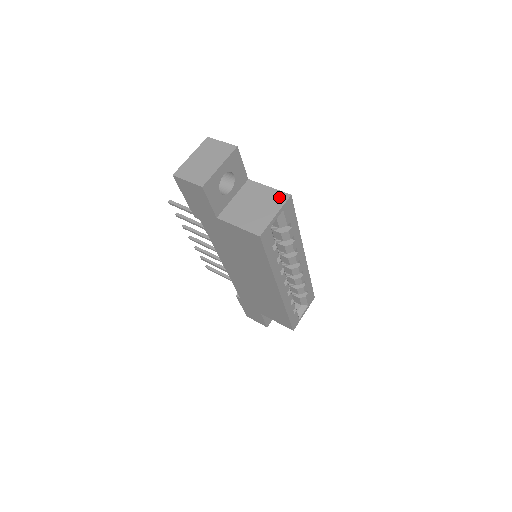
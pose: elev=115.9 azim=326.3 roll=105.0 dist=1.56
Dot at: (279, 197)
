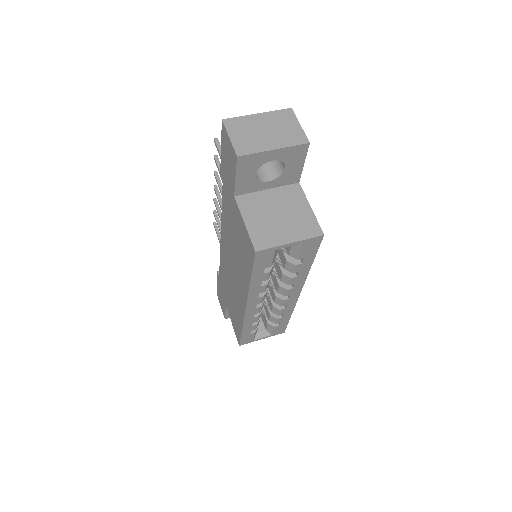
Dot at: (310, 227)
